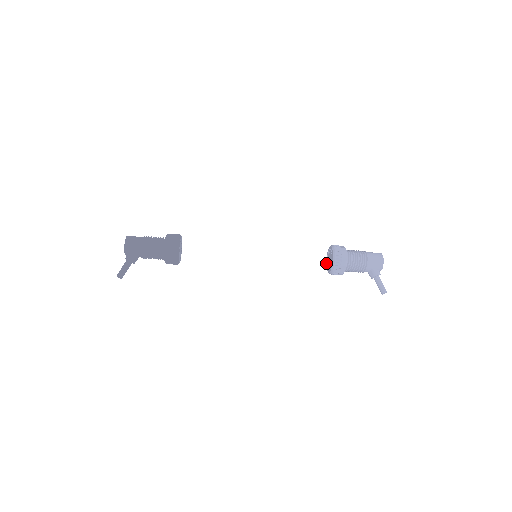
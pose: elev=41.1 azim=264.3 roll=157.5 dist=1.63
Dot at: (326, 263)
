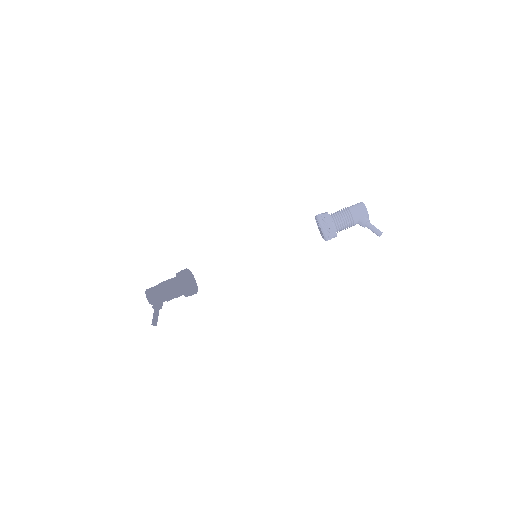
Dot at: (320, 233)
